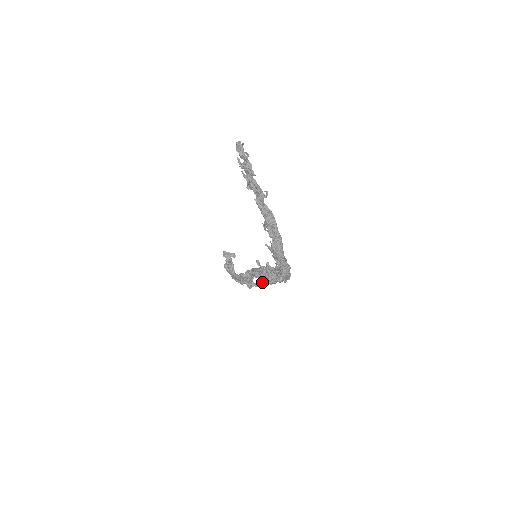
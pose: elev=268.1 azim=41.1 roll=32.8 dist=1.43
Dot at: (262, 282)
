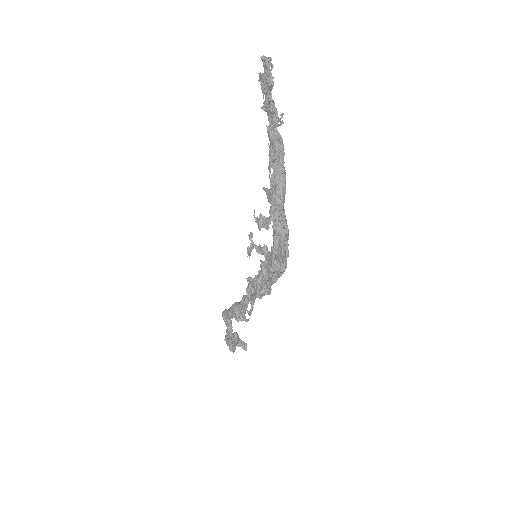
Dot at: (253, 299)
